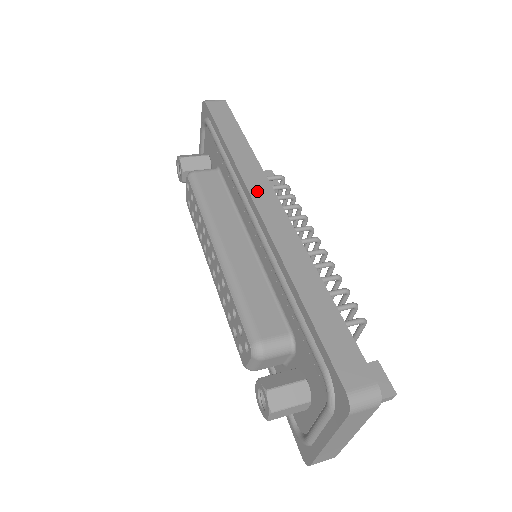
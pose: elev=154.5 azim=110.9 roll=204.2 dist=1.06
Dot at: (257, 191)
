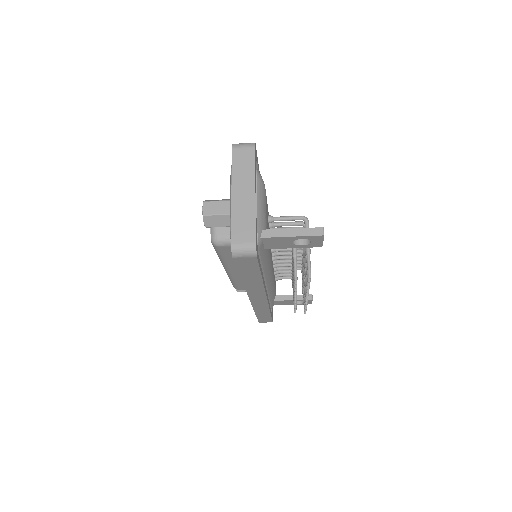
Dot at: occluded
